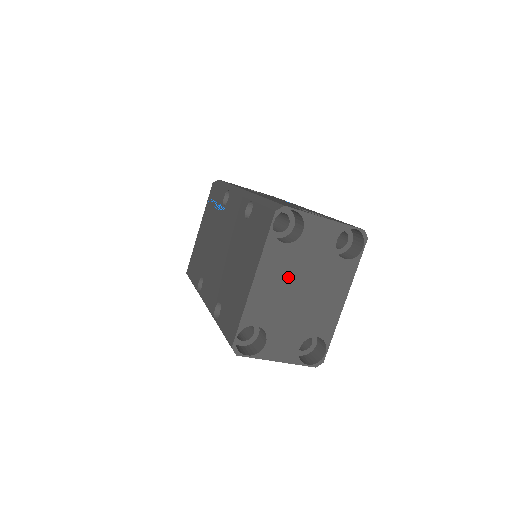
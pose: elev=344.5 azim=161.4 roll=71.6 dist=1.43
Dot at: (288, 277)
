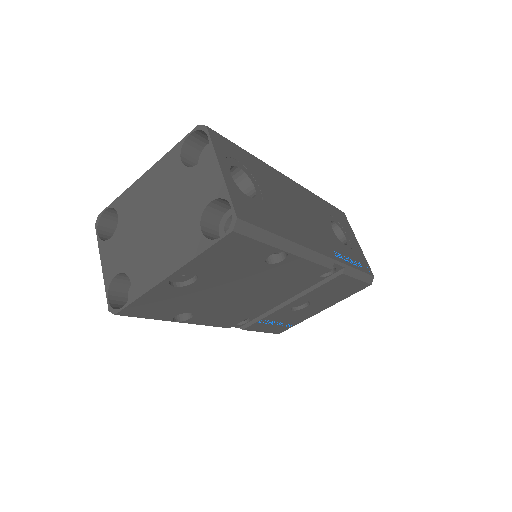
Dot at: (160, 196)
